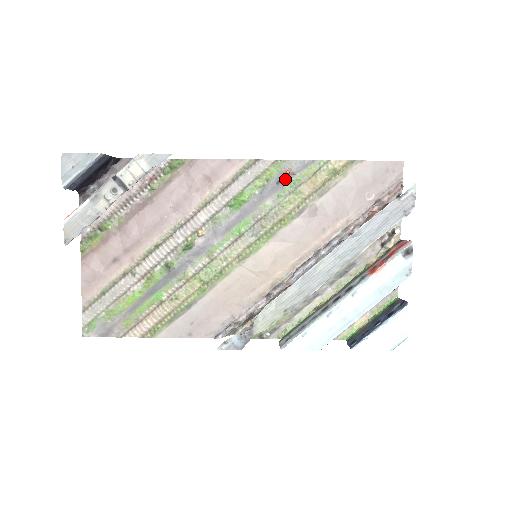
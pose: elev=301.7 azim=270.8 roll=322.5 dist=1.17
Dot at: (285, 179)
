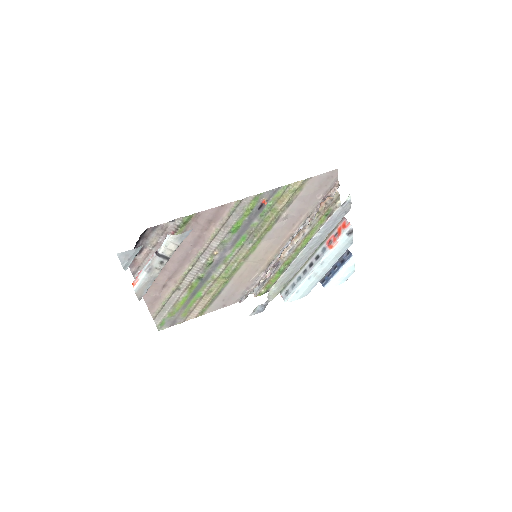
Dot at: (263, 205)
